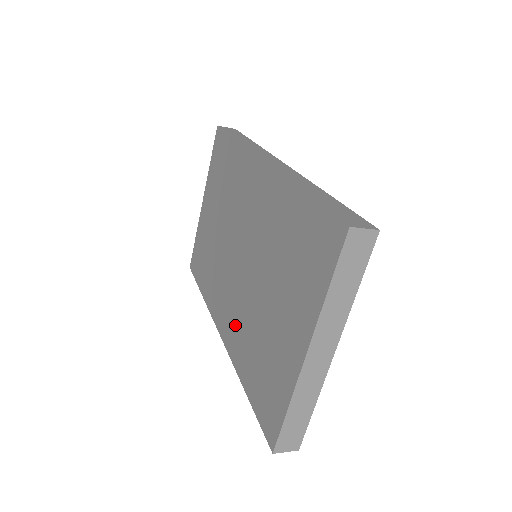
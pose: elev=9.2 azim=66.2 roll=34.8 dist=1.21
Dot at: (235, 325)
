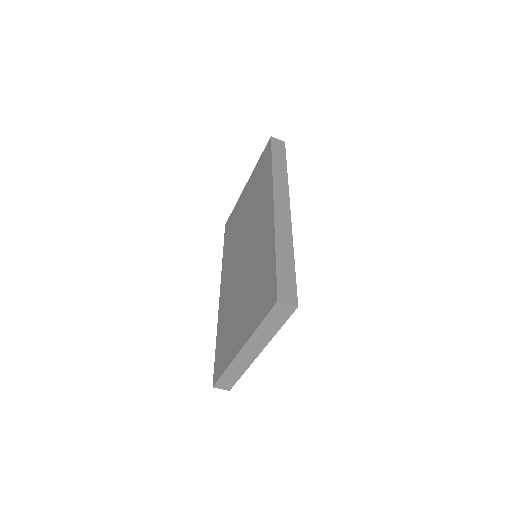
Dot at: (227, 296)
